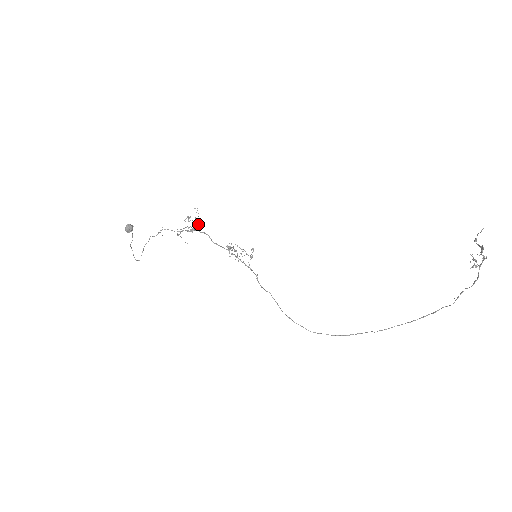
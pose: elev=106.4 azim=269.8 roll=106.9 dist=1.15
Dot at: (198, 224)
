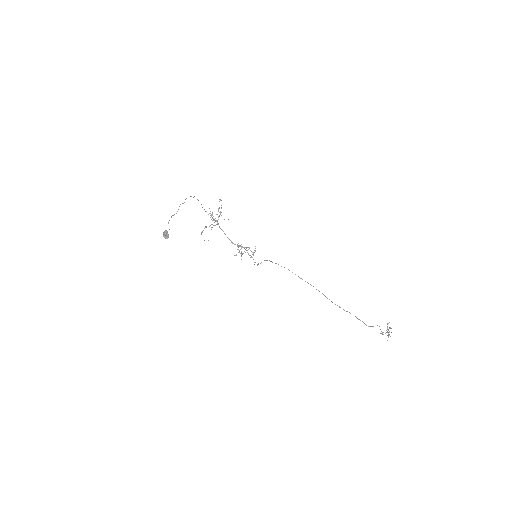
Dot at: occluded
